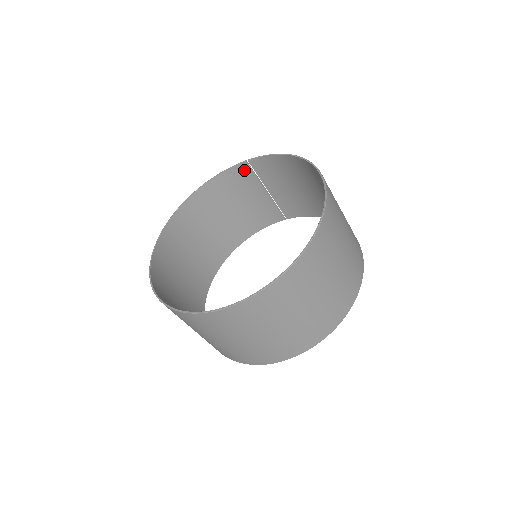
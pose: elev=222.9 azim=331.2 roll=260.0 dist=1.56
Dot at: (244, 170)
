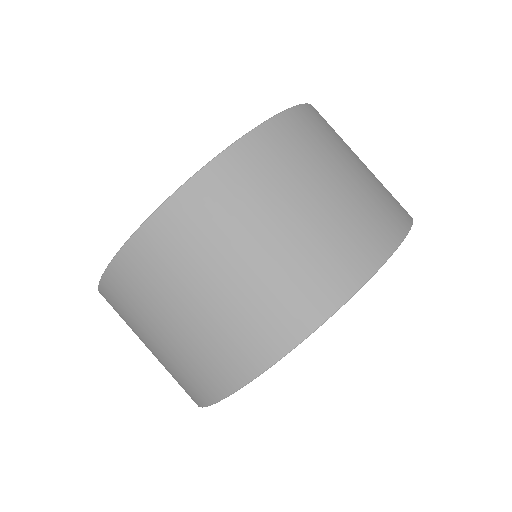
Dot at: occluded
